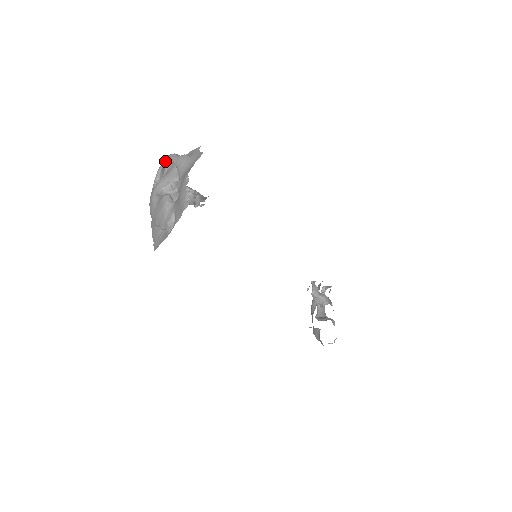
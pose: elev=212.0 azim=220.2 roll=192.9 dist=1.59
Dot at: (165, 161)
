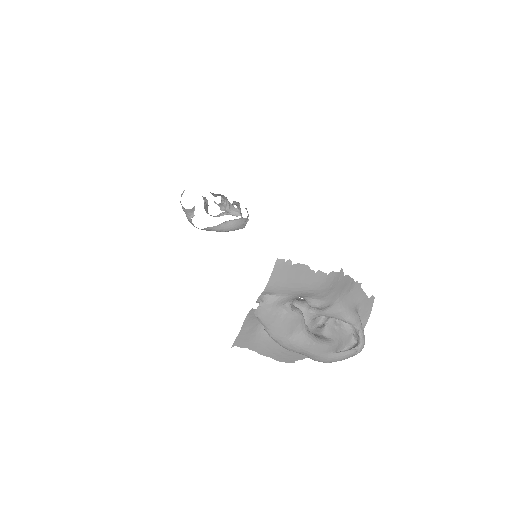
Dot at: occluded
